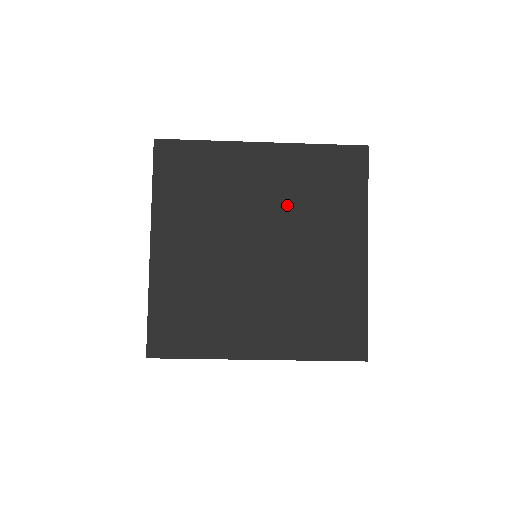
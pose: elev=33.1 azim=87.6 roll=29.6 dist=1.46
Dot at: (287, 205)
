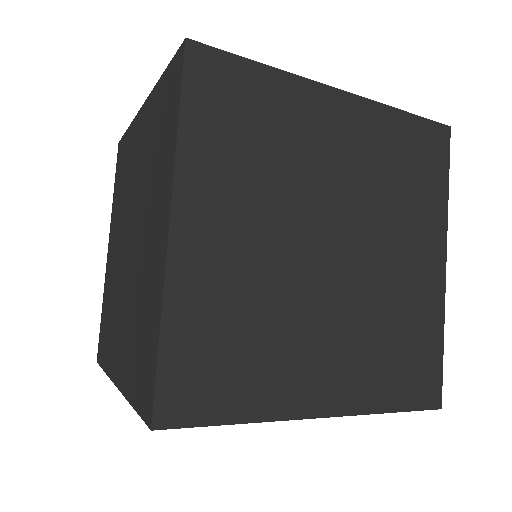
Dot at: (365, 187)
